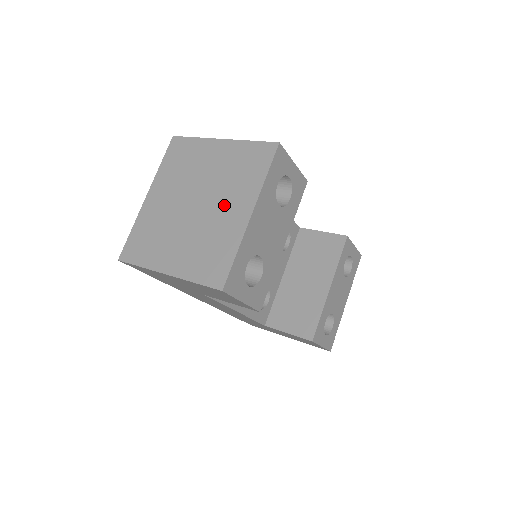
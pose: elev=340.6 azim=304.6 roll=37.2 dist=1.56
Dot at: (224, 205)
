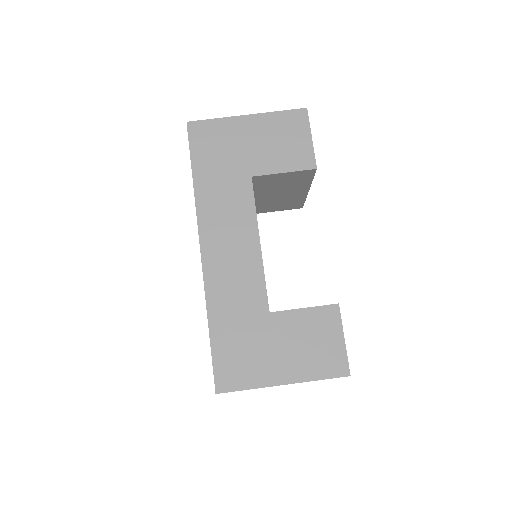
Dot at: occluded
